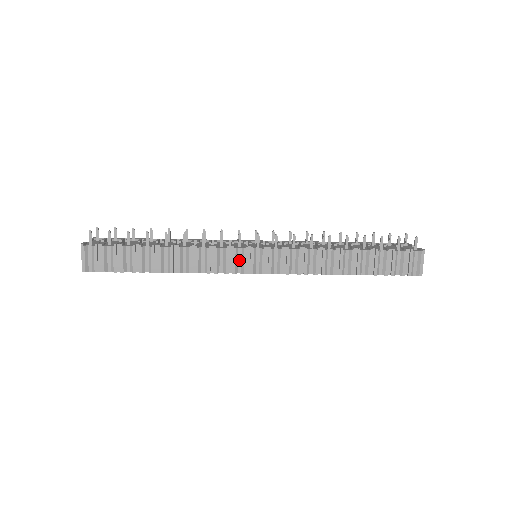
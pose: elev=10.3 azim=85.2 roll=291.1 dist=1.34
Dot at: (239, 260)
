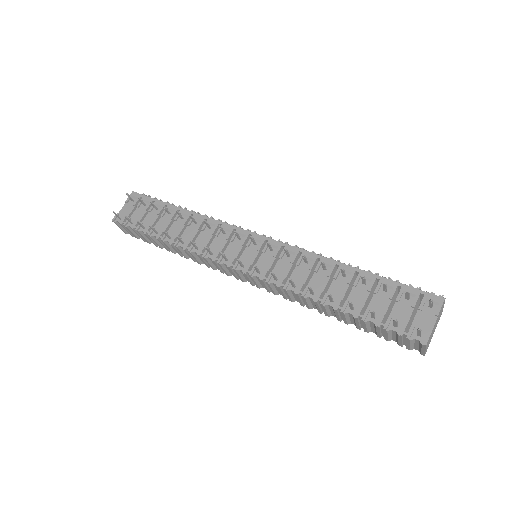
Dot at: occluded
